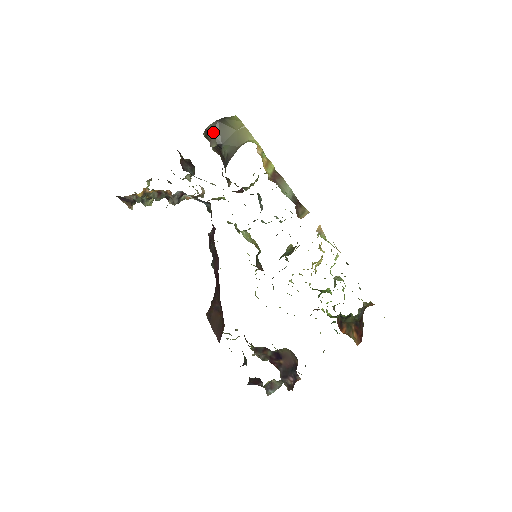
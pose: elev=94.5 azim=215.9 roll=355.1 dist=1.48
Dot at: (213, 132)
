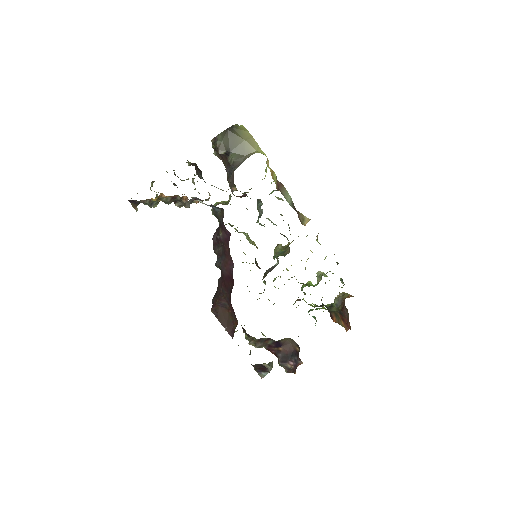
Dot at: (222, 140)
